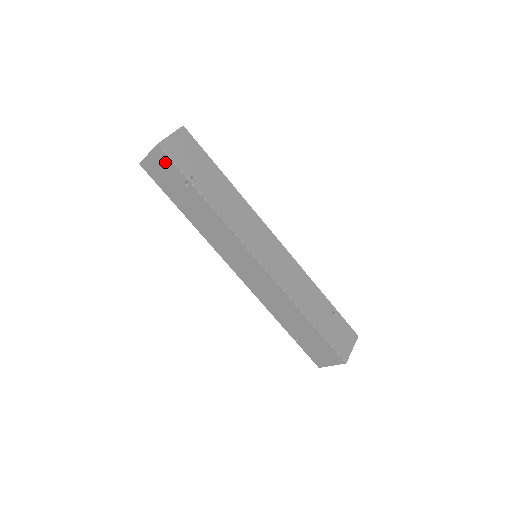
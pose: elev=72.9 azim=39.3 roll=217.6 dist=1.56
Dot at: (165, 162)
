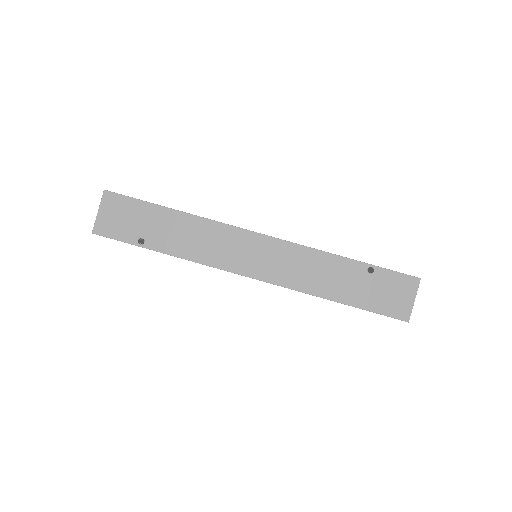
Dot at: occluded
